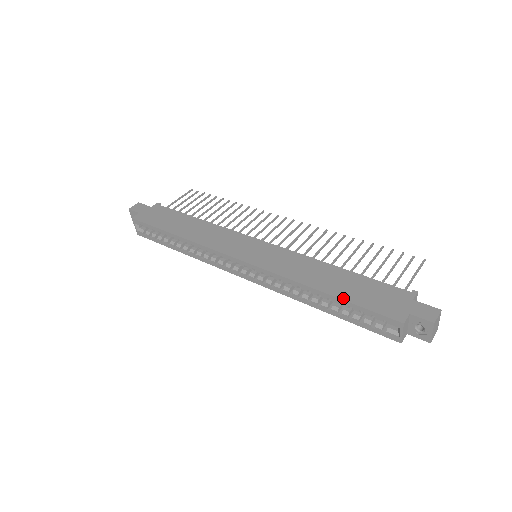
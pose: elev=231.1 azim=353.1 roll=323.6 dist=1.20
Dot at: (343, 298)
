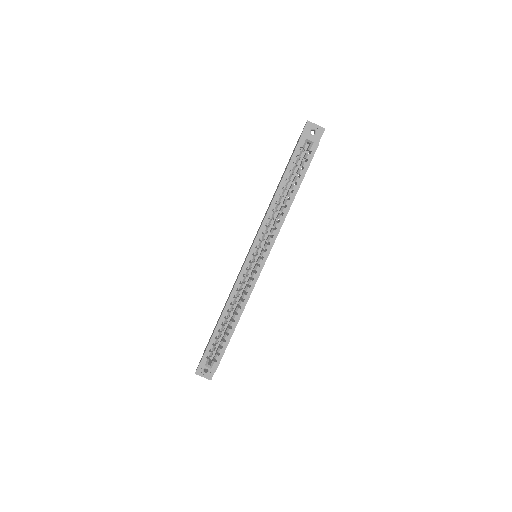
Dot at: (283, 176)
